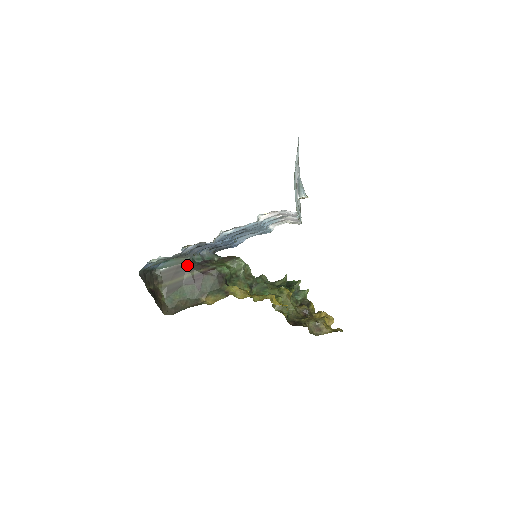
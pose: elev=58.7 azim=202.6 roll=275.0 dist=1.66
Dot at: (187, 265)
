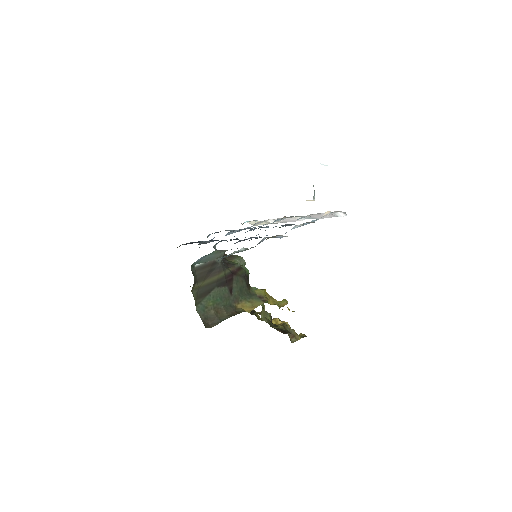
Dot at: (221, 261)
